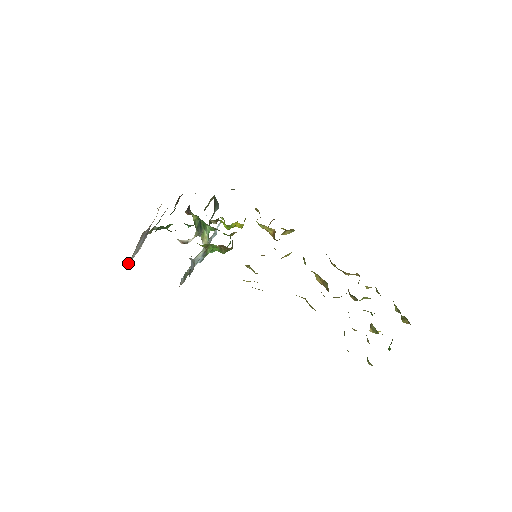
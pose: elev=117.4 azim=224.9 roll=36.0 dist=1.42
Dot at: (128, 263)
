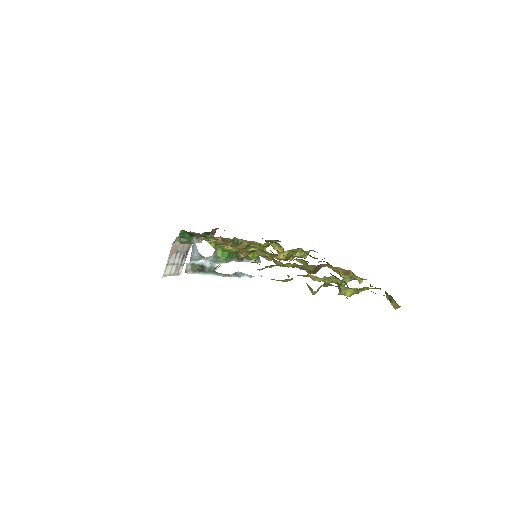
Dot at: occluded
